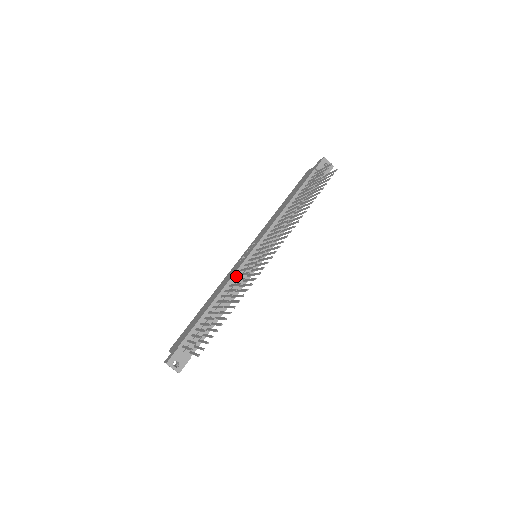
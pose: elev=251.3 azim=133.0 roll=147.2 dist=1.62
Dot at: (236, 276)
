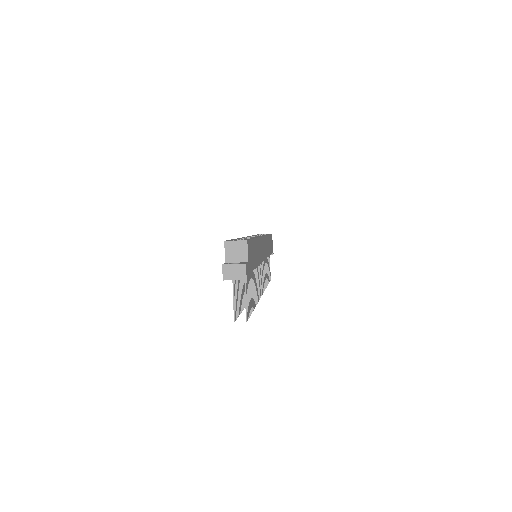
Dot at: occluded
